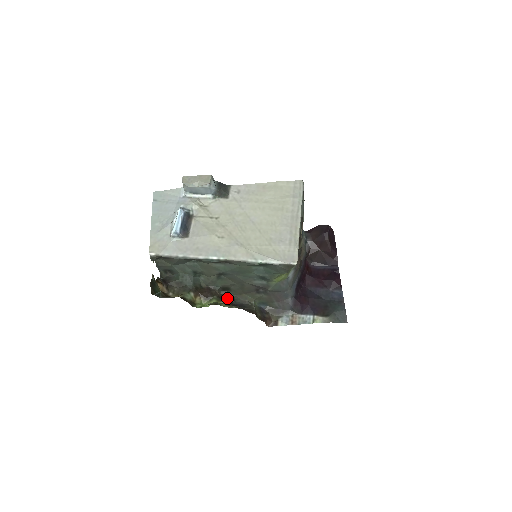
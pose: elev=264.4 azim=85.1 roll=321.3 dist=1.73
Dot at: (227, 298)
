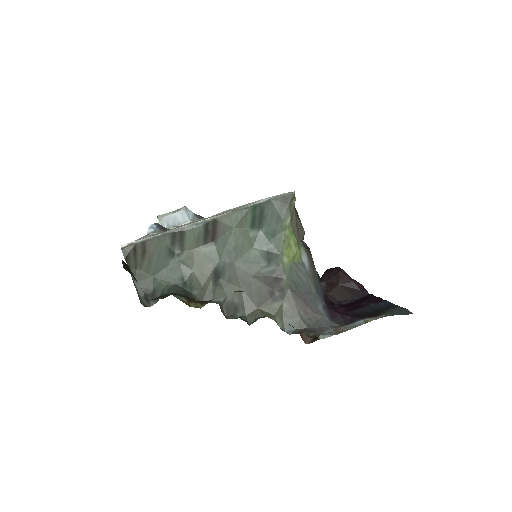
Dot at: occluded
